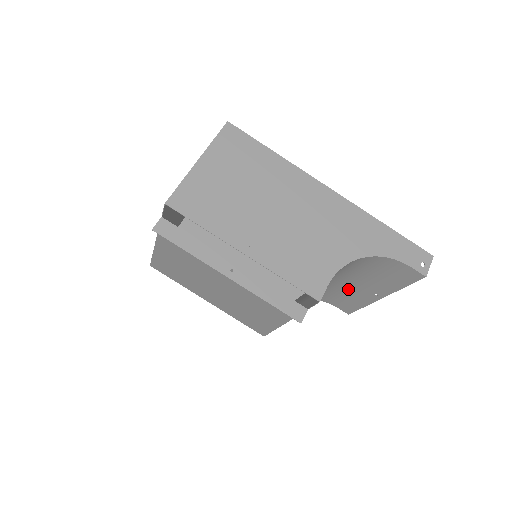
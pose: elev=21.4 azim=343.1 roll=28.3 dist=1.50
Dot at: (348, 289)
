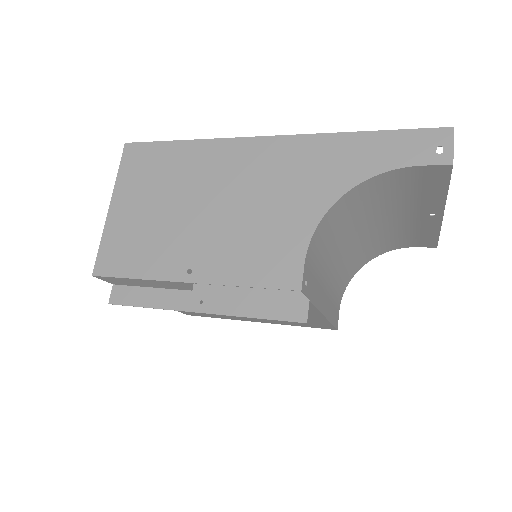
Dot at: (397, 226)
